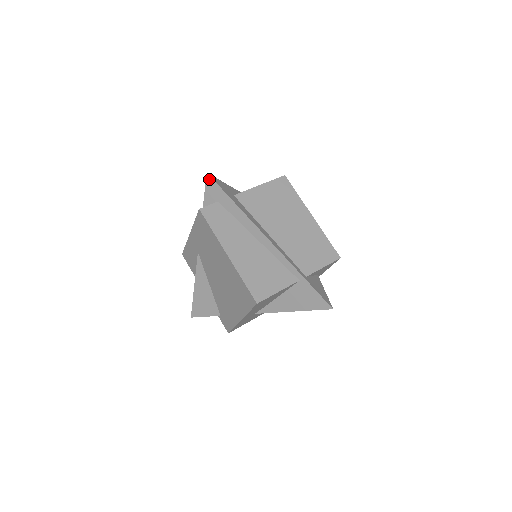
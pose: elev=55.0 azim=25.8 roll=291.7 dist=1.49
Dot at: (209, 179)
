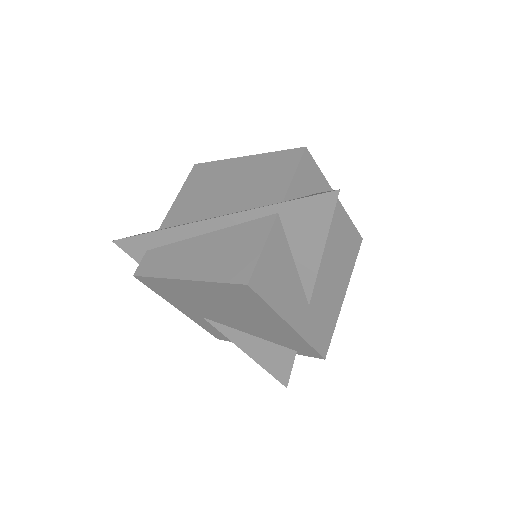
Dot at: (119, 243)
